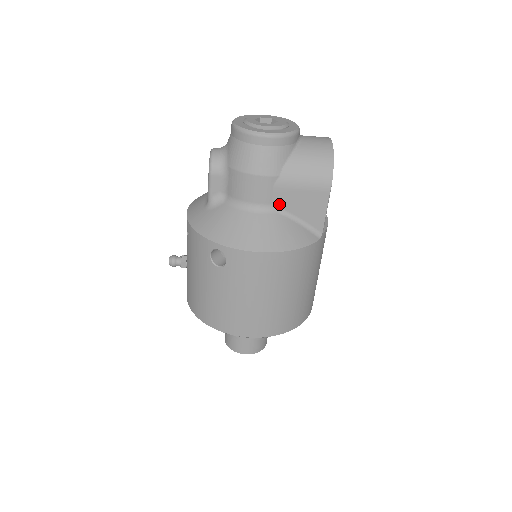
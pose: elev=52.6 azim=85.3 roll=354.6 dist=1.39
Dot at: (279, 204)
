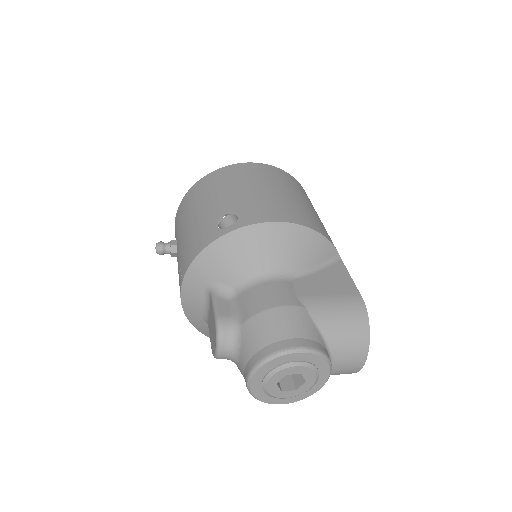
Dot at: occluded
